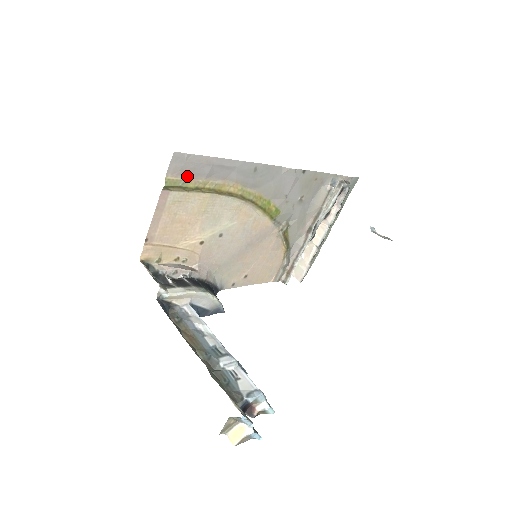
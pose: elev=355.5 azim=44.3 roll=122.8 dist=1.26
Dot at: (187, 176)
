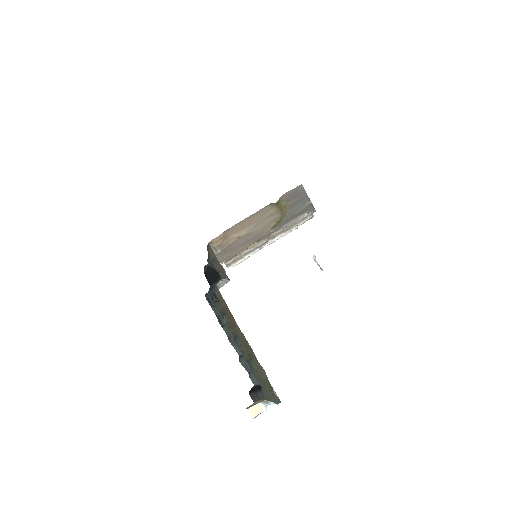
Dot at: (285, 197)
